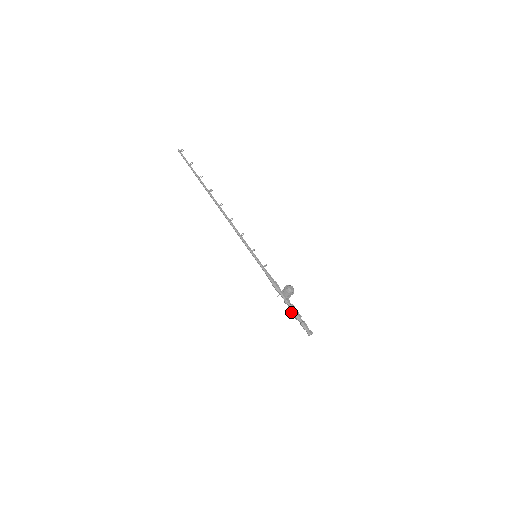
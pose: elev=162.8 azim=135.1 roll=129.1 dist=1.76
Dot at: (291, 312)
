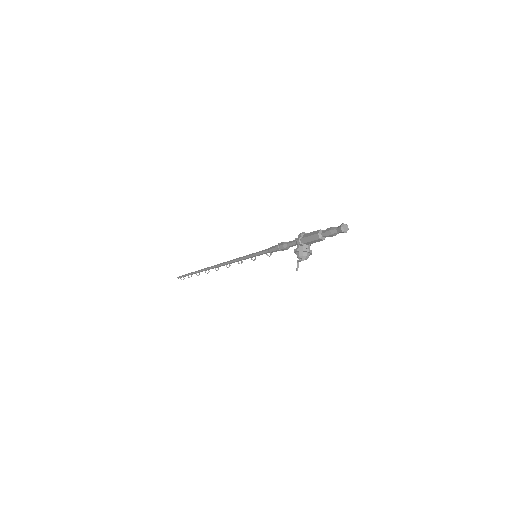
Dot at: (308, 240)
